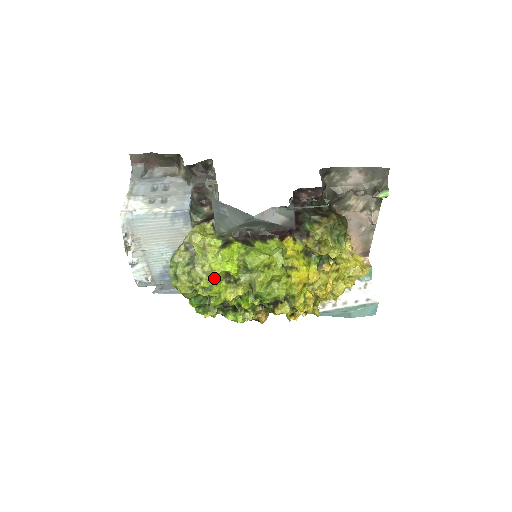
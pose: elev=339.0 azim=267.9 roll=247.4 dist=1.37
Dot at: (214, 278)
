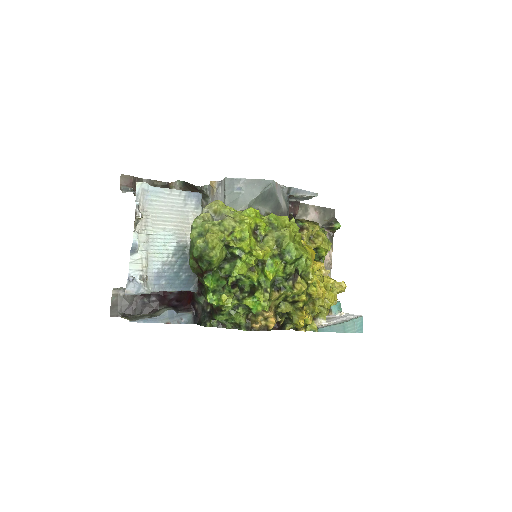
Dot at: (248, 225)
